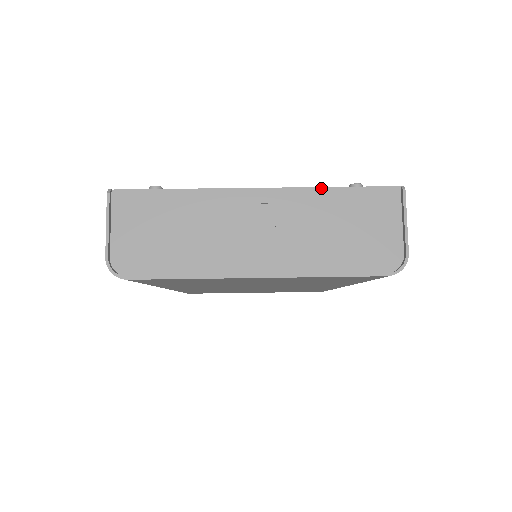
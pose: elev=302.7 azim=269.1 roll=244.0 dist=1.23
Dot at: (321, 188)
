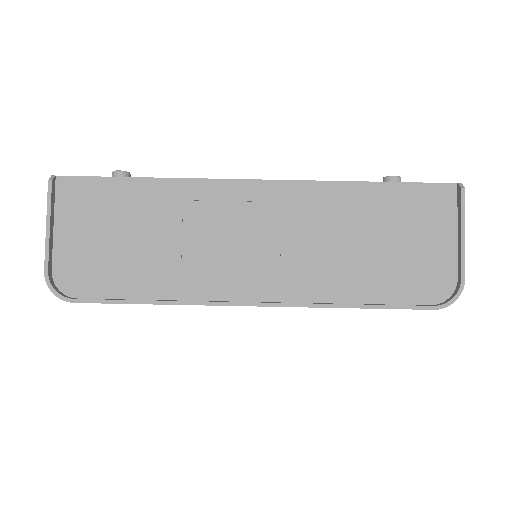
Dot at: (346, 182)
